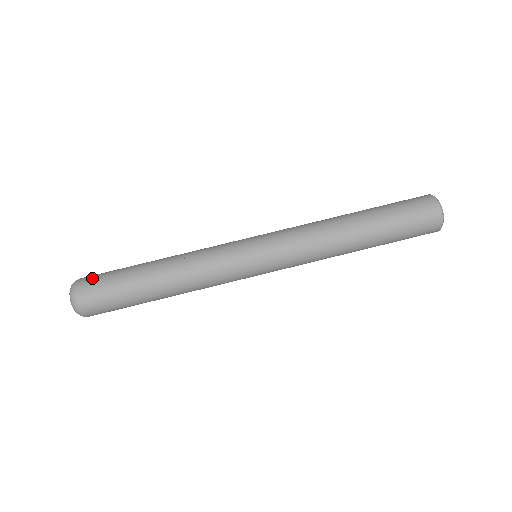
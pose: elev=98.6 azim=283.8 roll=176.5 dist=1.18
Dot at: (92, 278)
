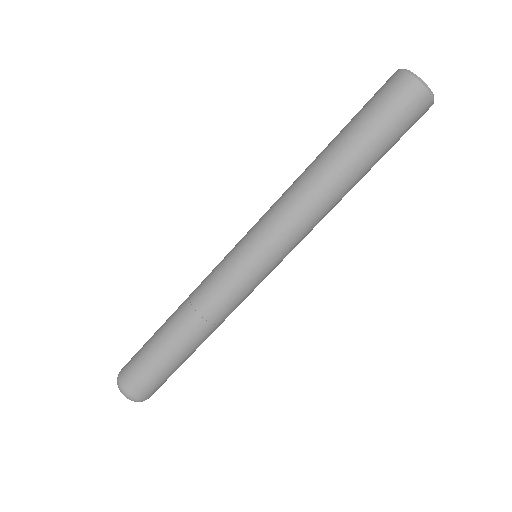
Dot at: (134, 379)
